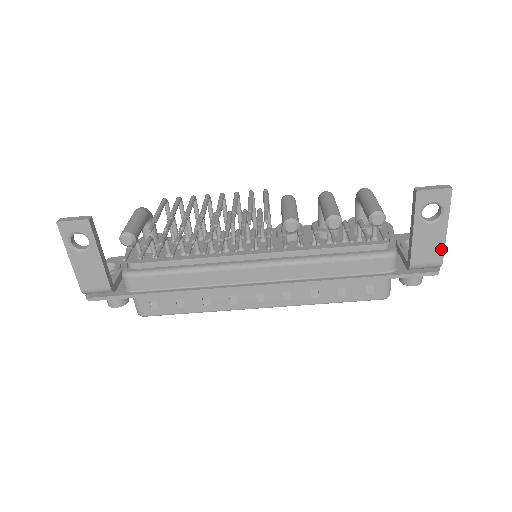
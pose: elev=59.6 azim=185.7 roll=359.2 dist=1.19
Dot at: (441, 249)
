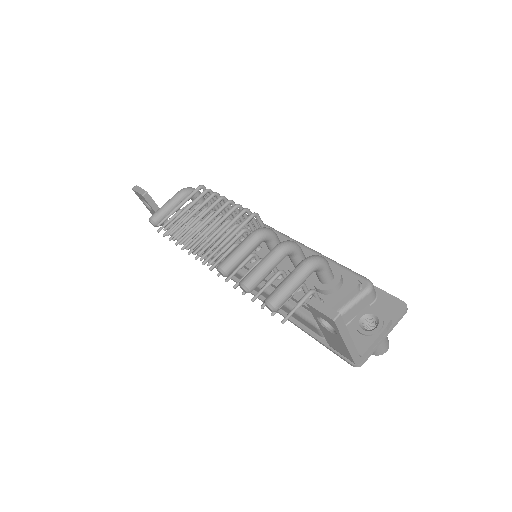
Dot at: (348, 354)
